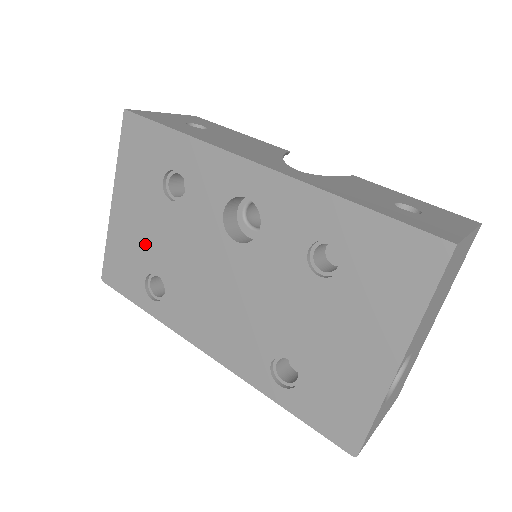
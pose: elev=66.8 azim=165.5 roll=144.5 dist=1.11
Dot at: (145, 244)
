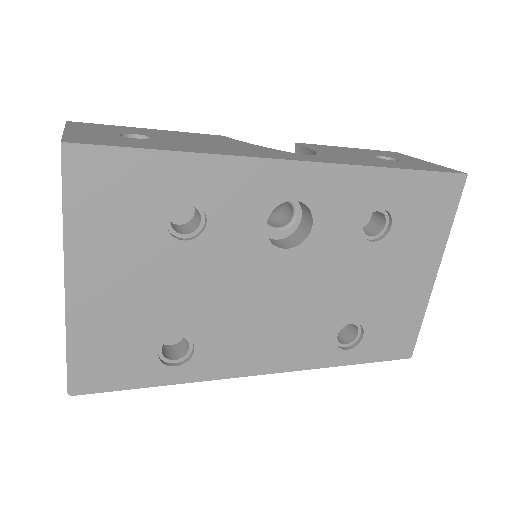
Dot at: (149, 310)
